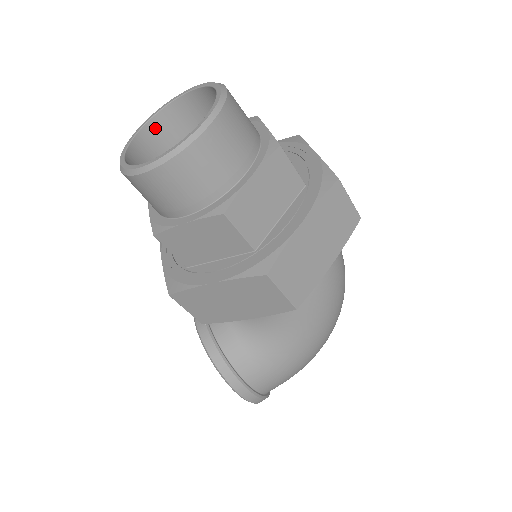
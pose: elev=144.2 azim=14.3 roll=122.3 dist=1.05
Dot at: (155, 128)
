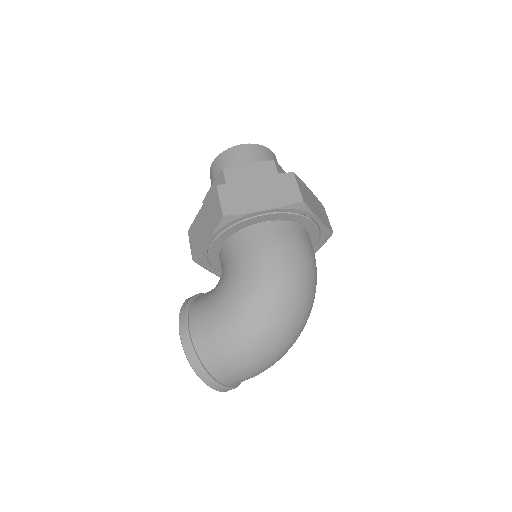
Dot at: occluded
